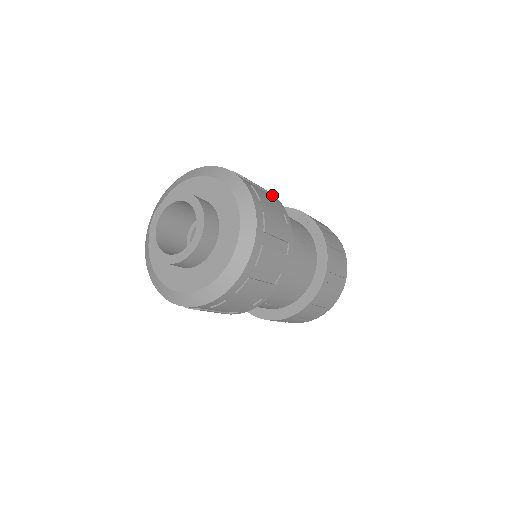
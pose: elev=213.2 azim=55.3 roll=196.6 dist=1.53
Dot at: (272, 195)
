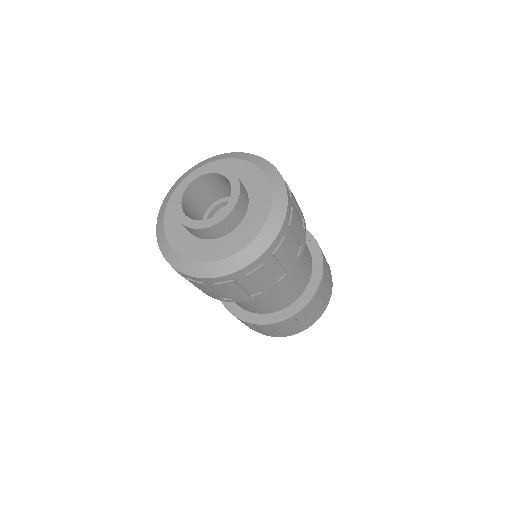
Dot at: occluded
